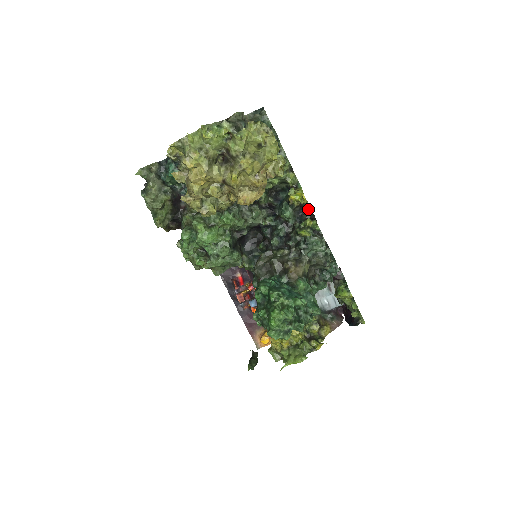
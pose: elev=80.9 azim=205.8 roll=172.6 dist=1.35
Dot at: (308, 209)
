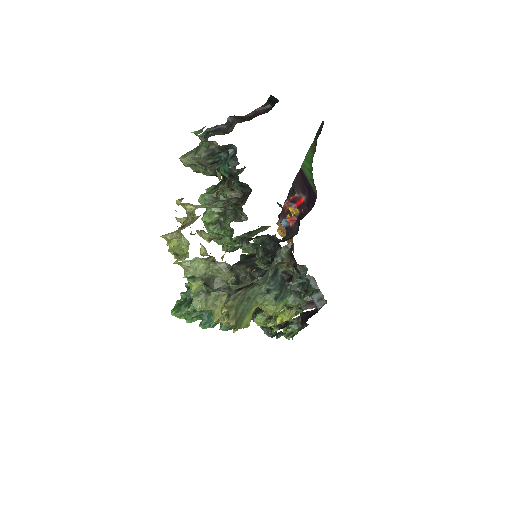
Dot at: (289, 319)
